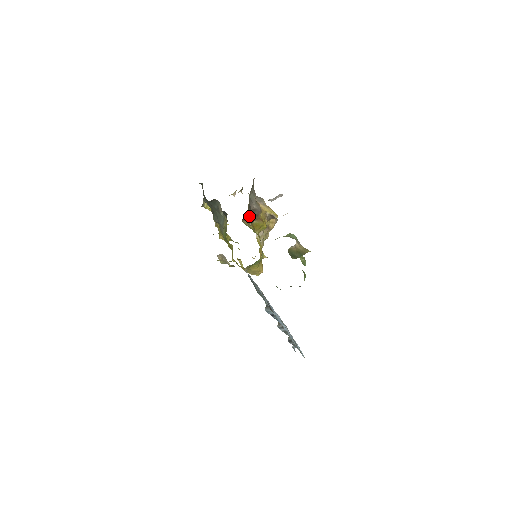
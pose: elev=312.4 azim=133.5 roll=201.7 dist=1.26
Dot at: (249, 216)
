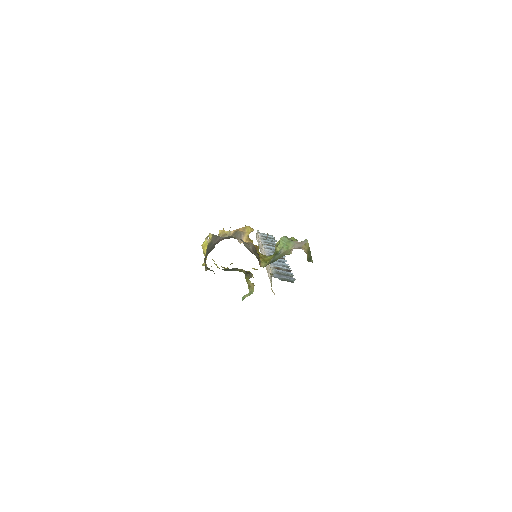
Dot at: (257, 258)
